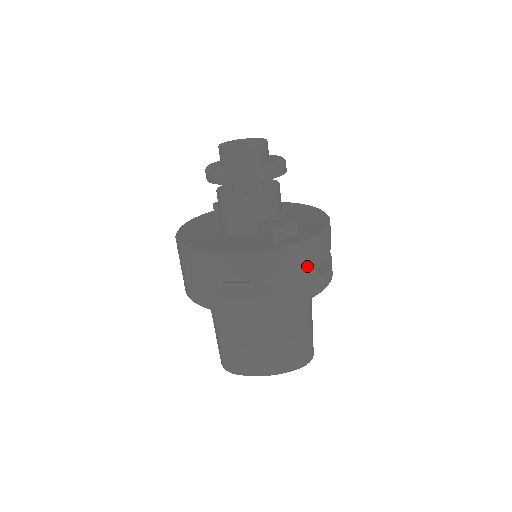
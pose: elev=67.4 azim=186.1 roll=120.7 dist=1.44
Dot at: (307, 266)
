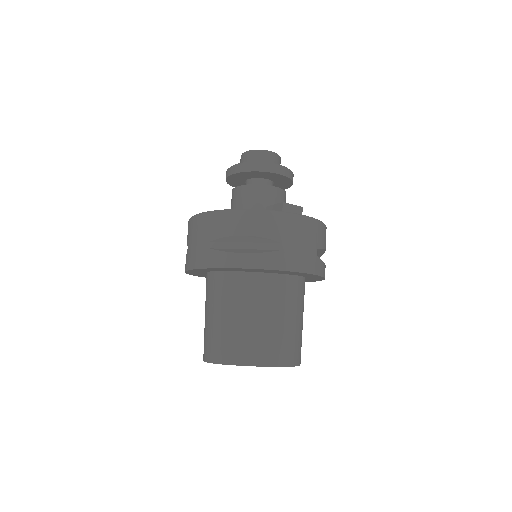
Dot at: (309, 240)
